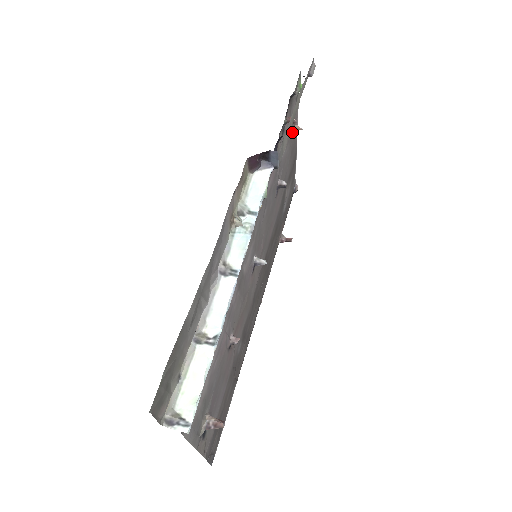
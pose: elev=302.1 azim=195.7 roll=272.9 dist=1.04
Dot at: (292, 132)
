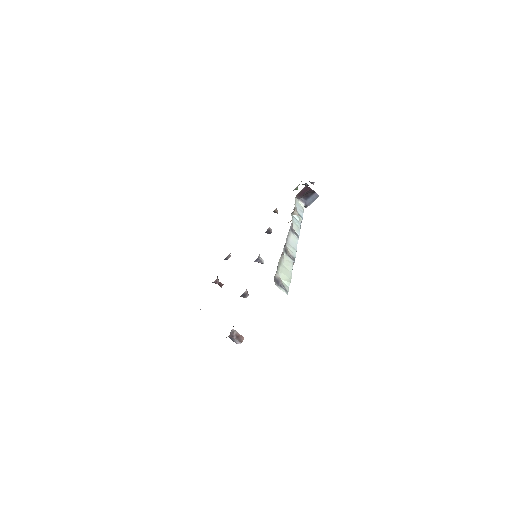
Dot at: occluded
